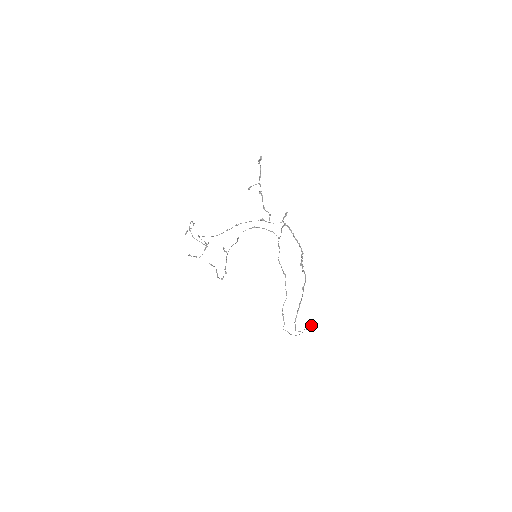
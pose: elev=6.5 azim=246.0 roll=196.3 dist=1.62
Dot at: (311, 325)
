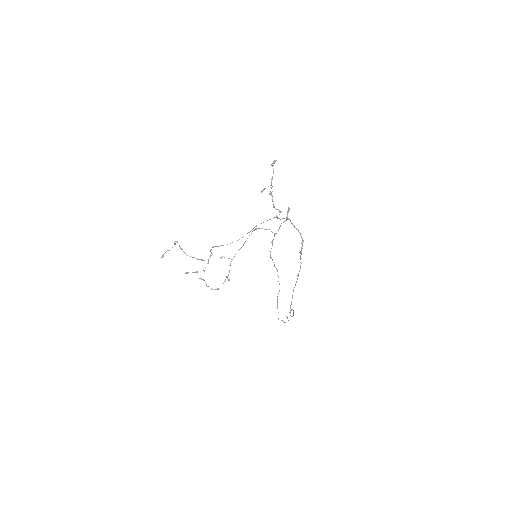
Dot at: occluded
